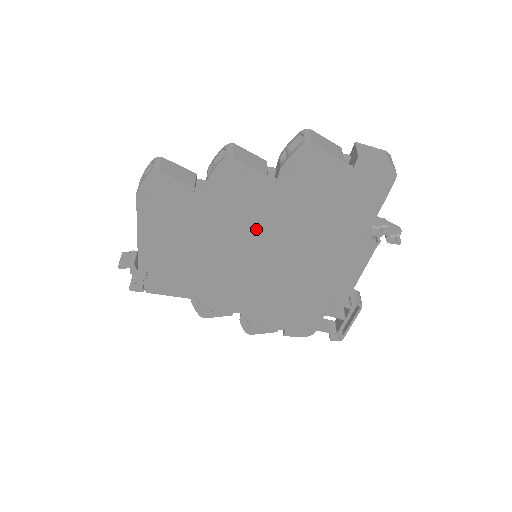
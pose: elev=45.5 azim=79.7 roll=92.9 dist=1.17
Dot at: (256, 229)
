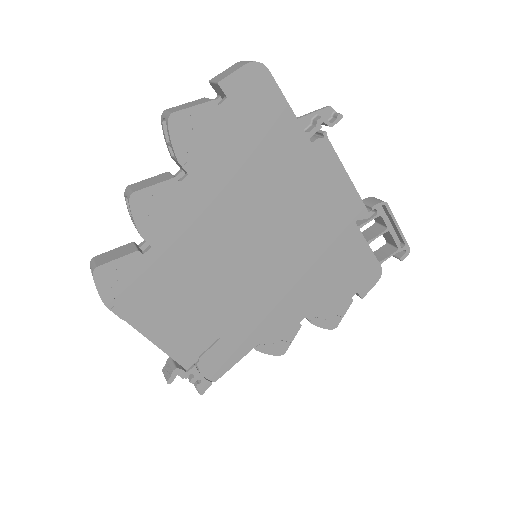
Dot at: (224, 231)
